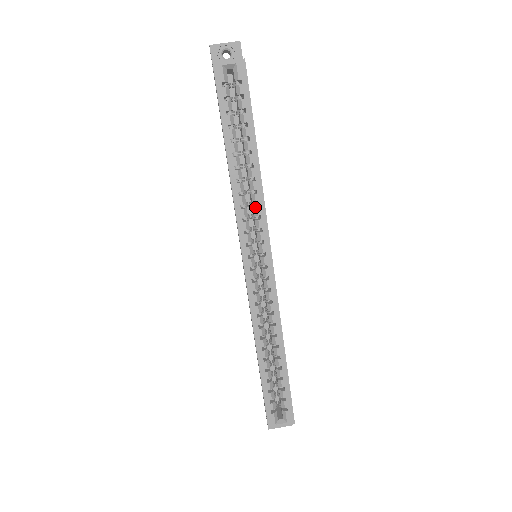
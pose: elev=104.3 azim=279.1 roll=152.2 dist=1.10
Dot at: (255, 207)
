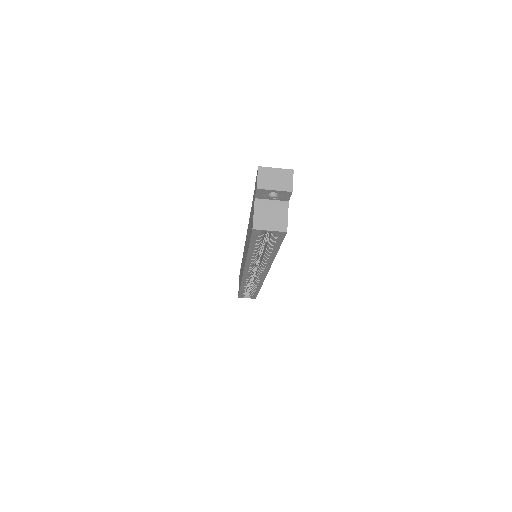
Dot at: (262, 265)
